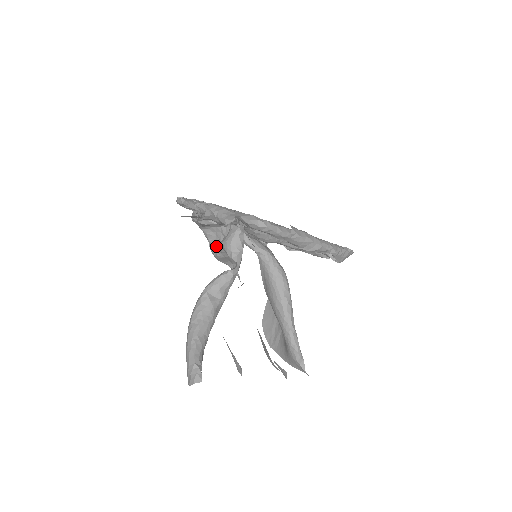
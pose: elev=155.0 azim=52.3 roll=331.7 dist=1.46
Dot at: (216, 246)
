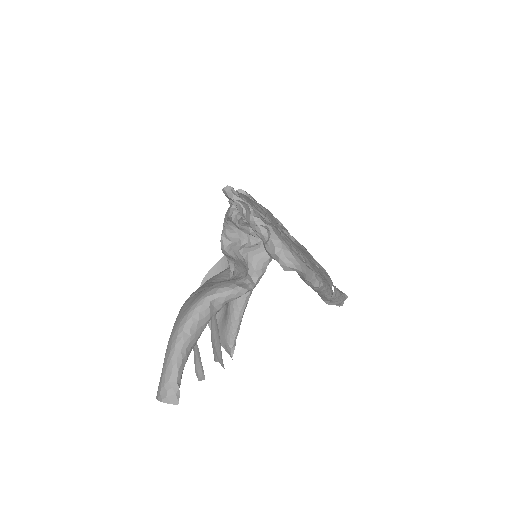
Dot at: (231, 241)
